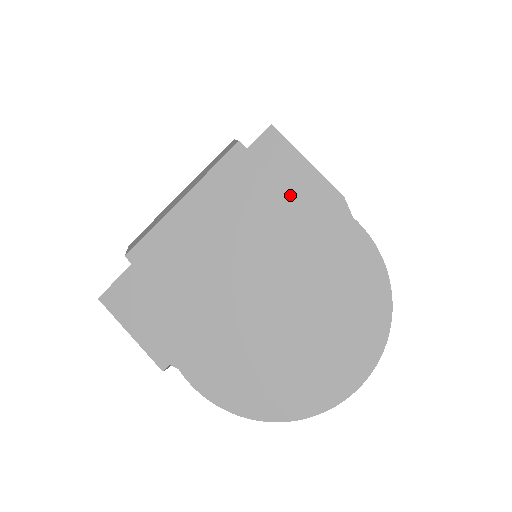
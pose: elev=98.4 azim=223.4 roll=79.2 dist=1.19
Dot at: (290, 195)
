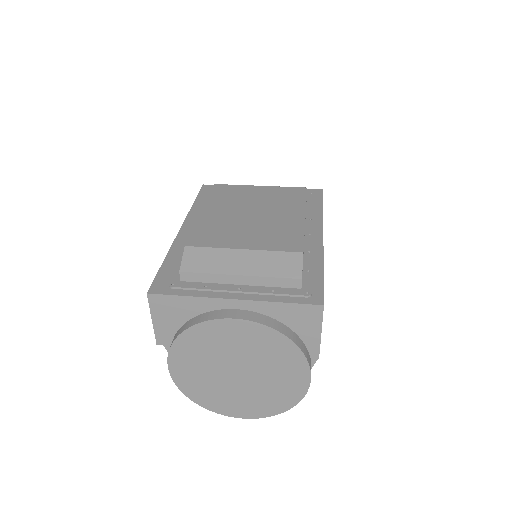
Dot at: (295, 349)
